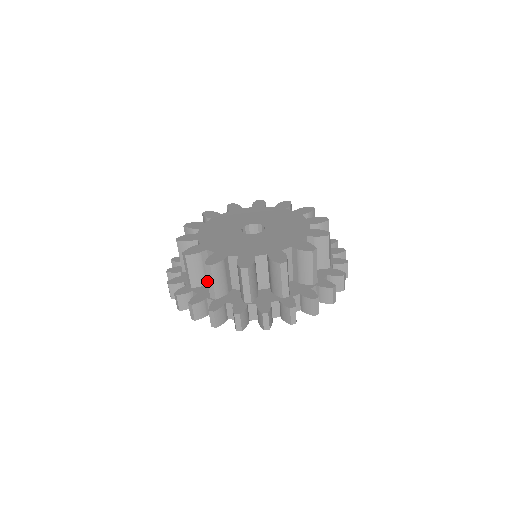
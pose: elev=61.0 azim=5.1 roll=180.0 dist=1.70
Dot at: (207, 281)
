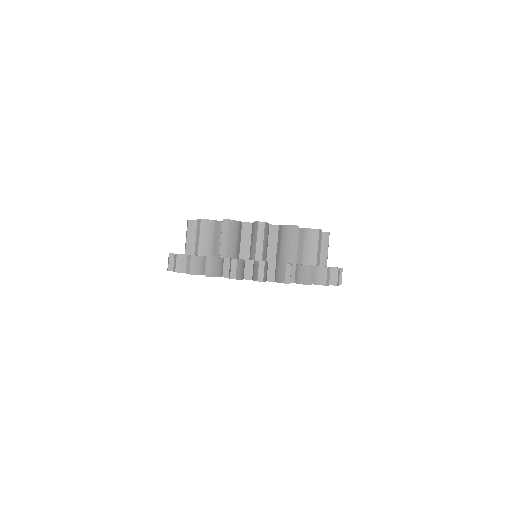
Dot at: (292, 244)
